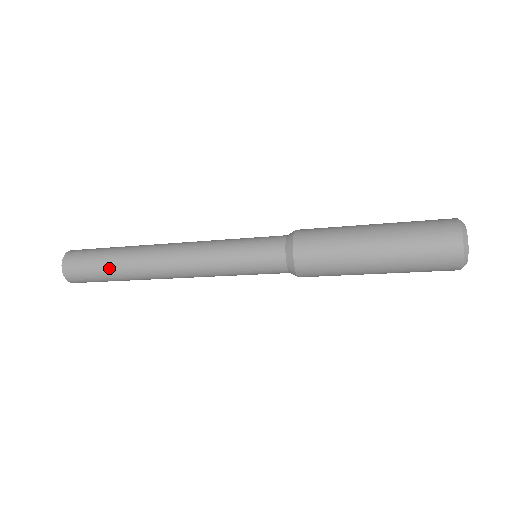
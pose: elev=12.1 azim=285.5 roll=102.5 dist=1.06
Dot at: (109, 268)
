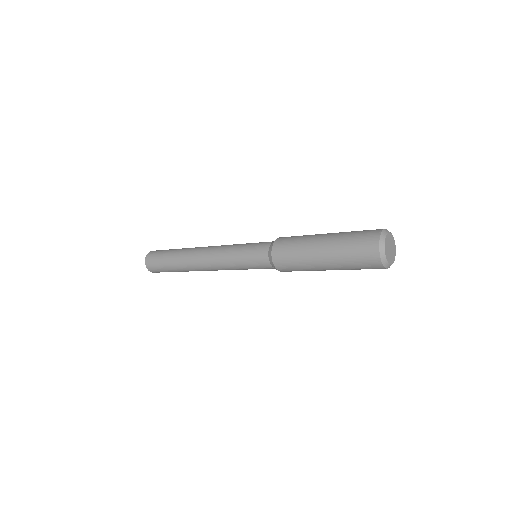
Dot at: (170, 255)
